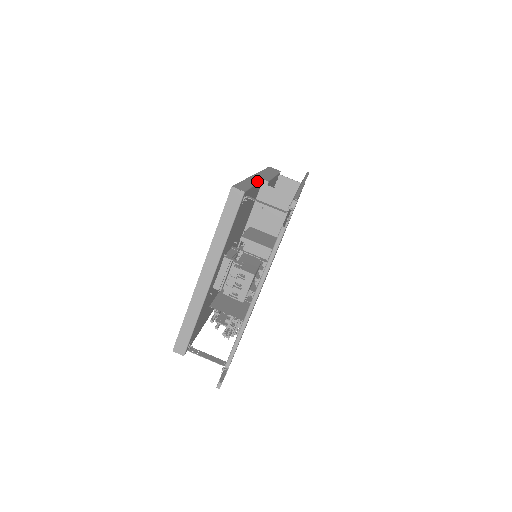
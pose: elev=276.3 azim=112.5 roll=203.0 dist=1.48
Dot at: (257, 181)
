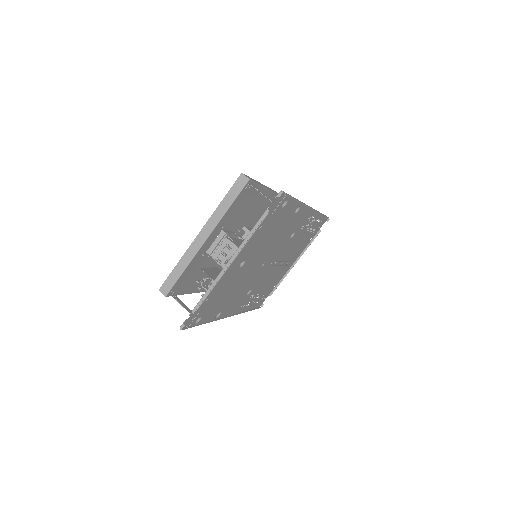
Dot at: (271, 190)
